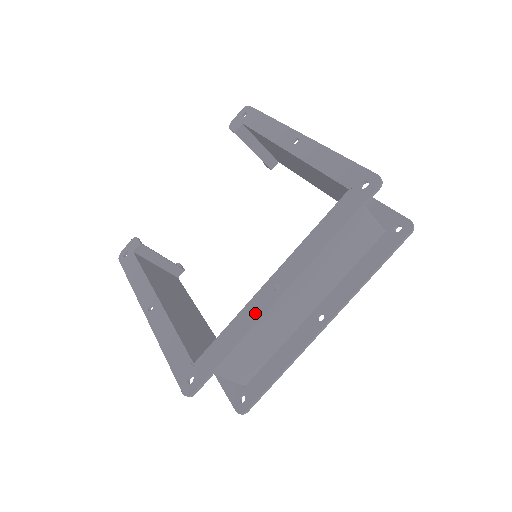
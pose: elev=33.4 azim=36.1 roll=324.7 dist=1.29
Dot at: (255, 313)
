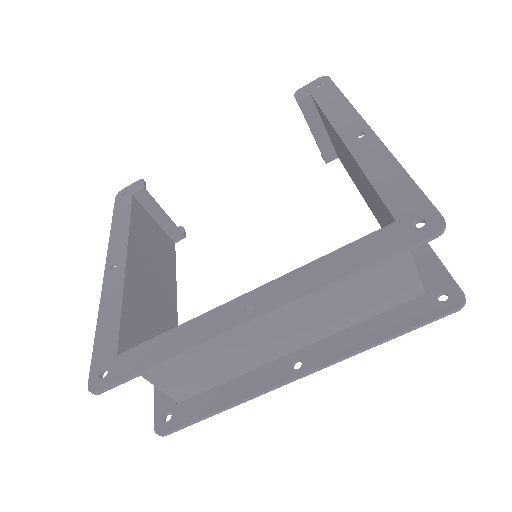
Dot at: (209, 329)
